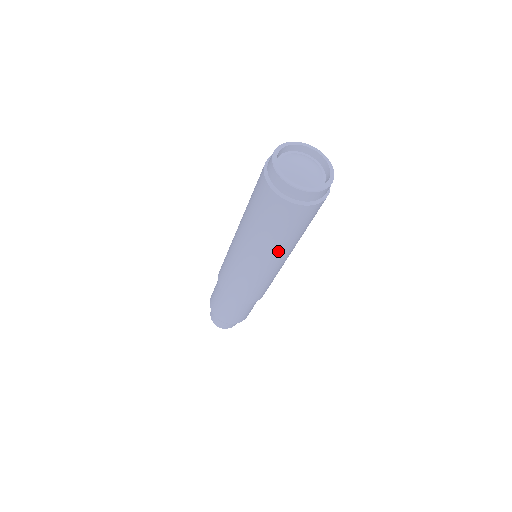
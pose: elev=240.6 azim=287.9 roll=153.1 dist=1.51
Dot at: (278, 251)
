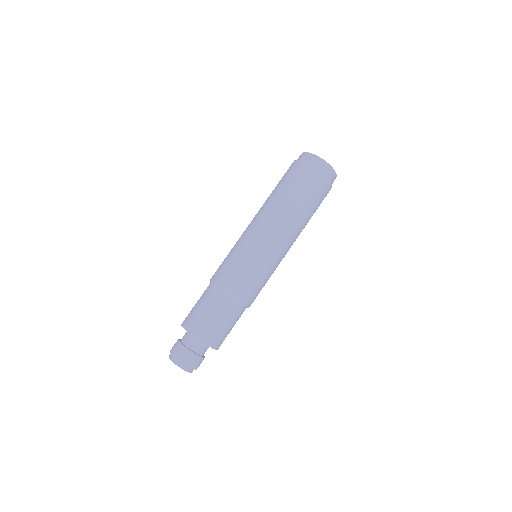
Dot at: (296, 224)
